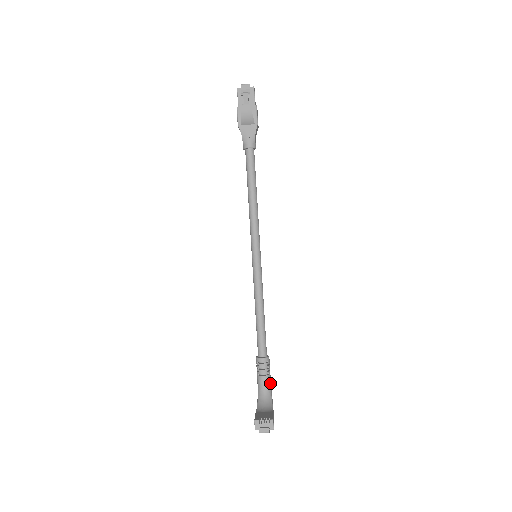
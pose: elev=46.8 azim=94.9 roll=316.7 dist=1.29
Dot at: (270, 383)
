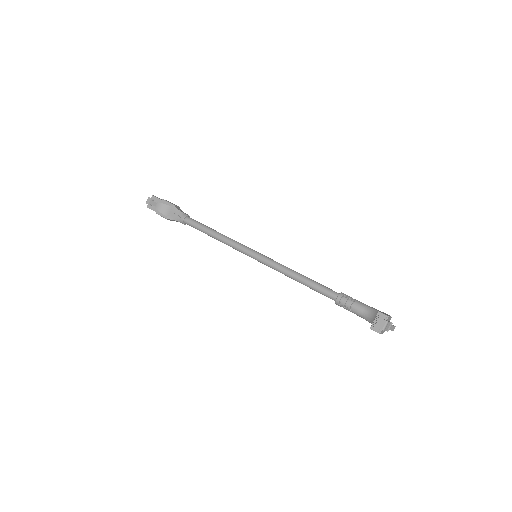
Dot at: (364, 305)
